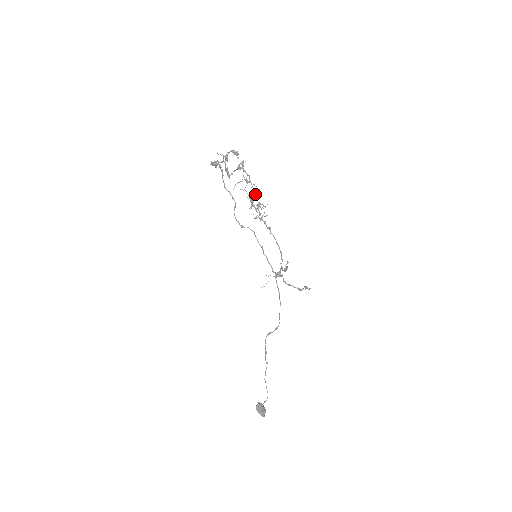
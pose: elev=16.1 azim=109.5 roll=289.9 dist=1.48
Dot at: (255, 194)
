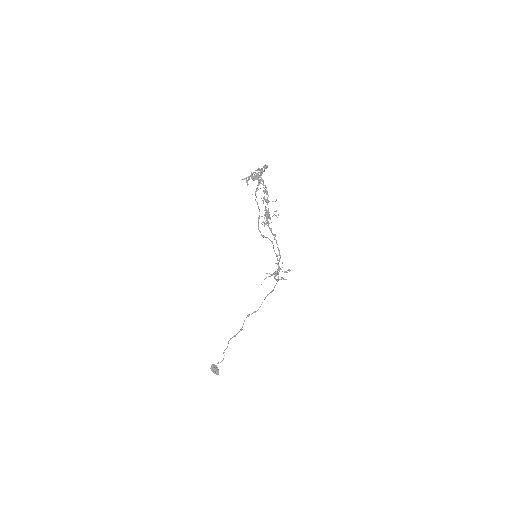
Dot at: occluded
